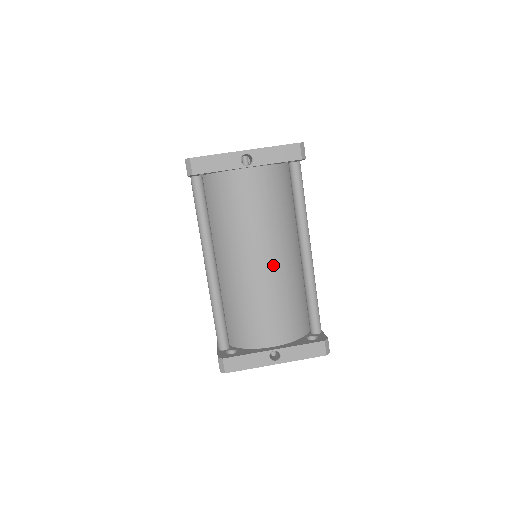
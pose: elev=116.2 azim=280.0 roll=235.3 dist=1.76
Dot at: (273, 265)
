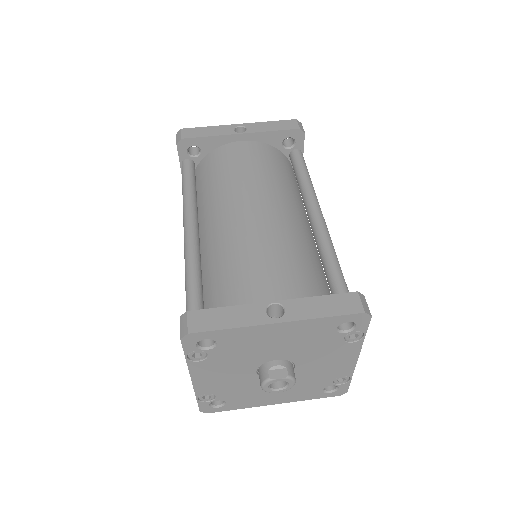
Dot at: (272, 216)
